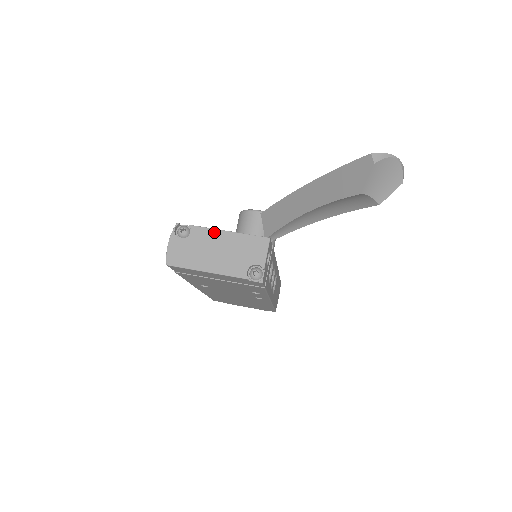
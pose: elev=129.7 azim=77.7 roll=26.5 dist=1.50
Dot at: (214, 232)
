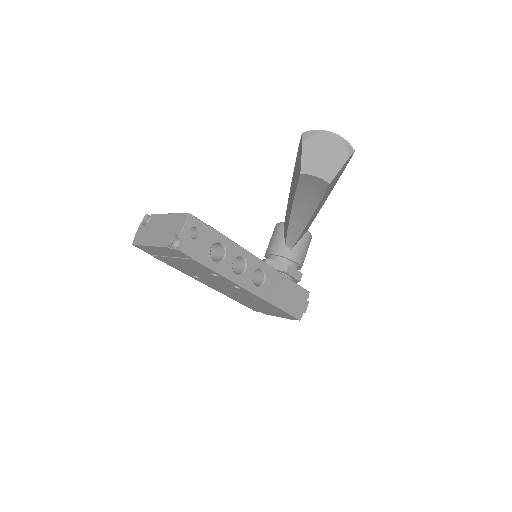
Dot at: (161, 216)
